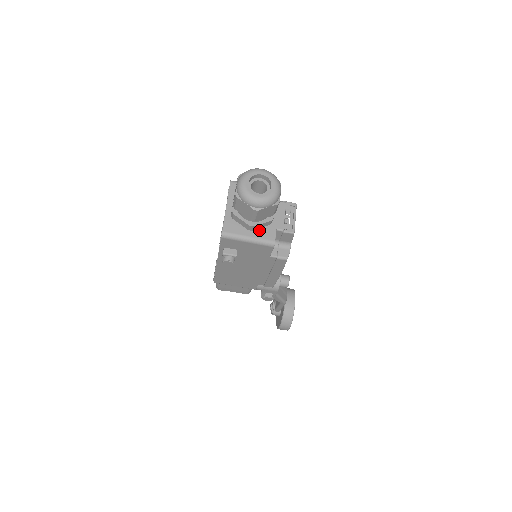
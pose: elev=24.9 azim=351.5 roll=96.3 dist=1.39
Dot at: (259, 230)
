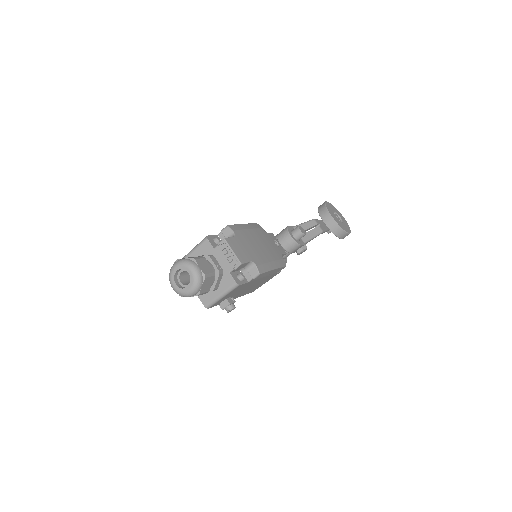
Dot at: (221, 284)
